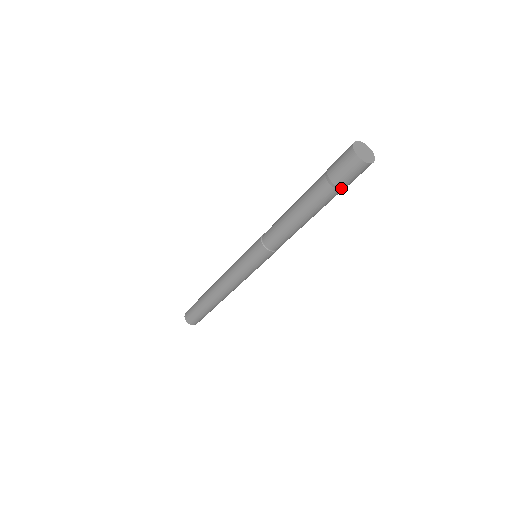
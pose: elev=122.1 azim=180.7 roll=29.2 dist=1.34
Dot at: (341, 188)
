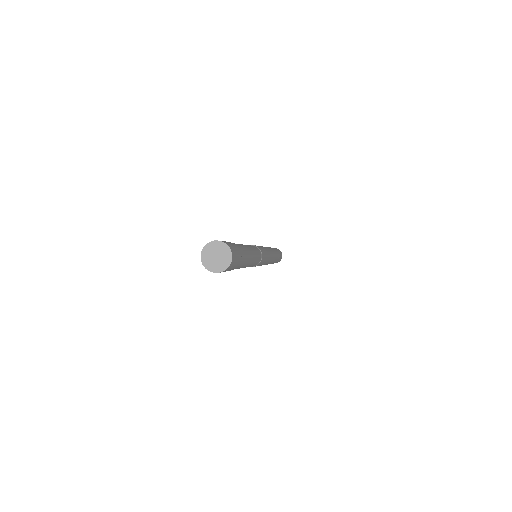
Dot at: (238, 265)
